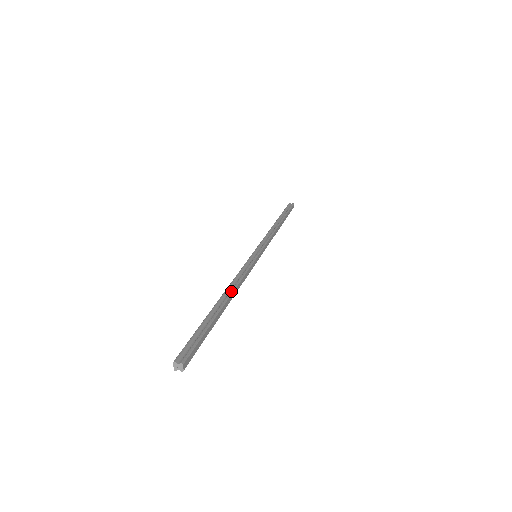
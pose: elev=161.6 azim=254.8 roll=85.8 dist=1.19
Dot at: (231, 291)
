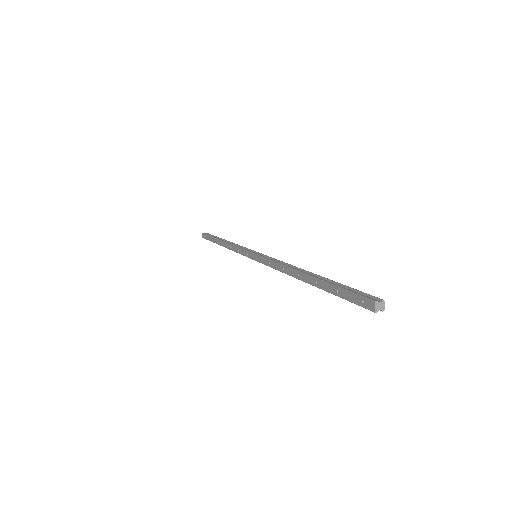
Dot at: (300, 268)
